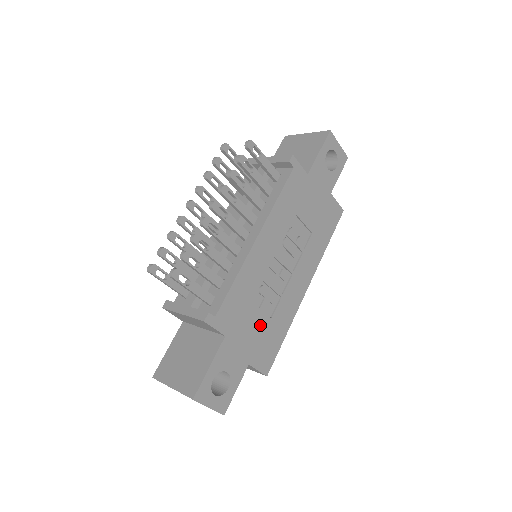
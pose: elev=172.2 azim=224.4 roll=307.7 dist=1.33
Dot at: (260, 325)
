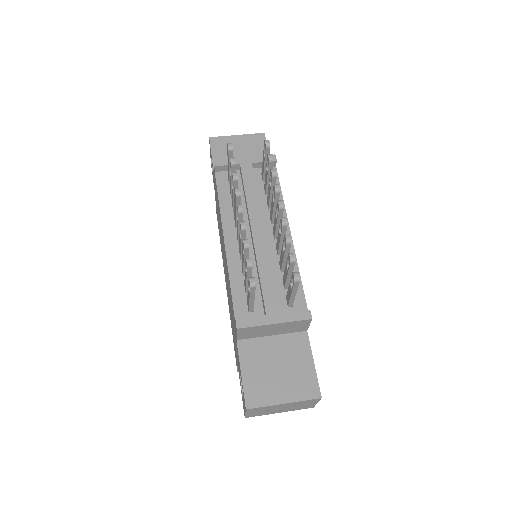
Dot at: occluded
